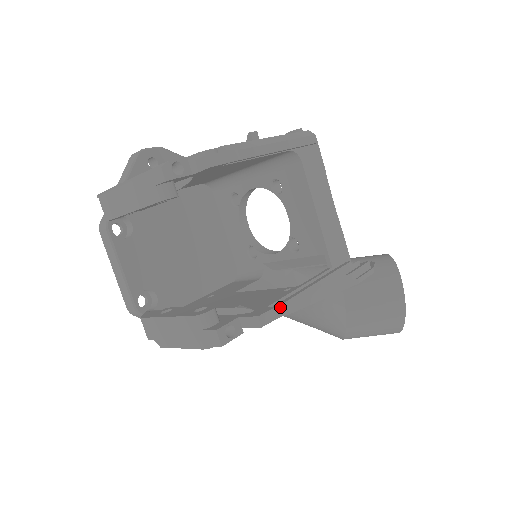
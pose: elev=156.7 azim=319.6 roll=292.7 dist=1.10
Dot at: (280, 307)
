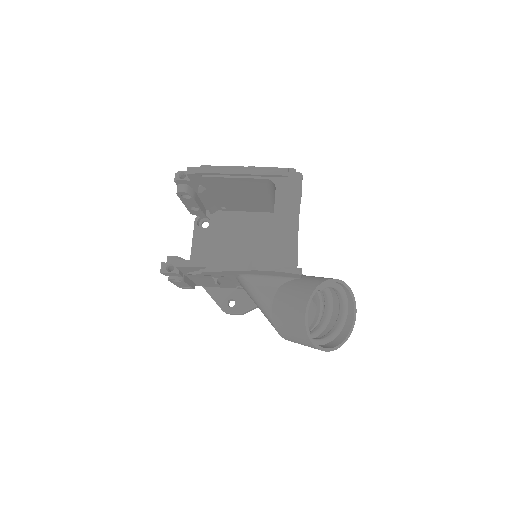
Dot at: (192, 261)
